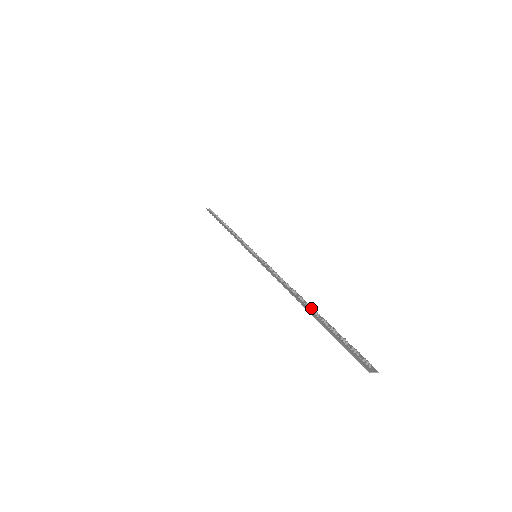
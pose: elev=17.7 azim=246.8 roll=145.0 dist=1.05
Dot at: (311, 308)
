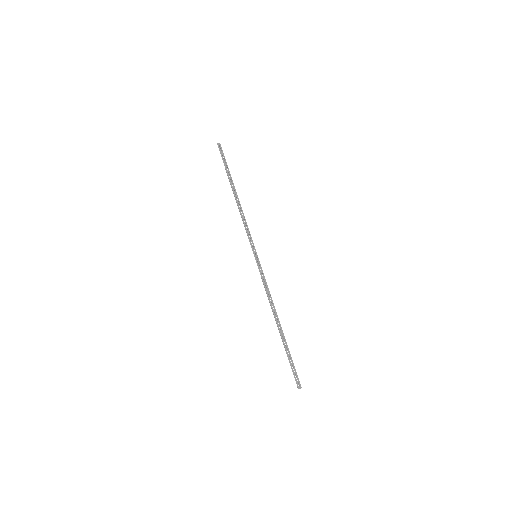
Dot at: (282, 331)
